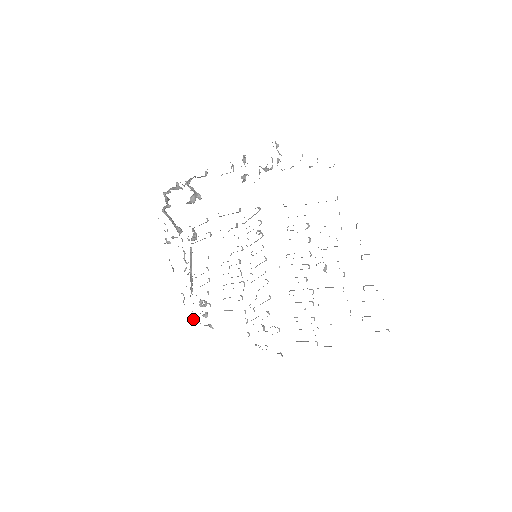
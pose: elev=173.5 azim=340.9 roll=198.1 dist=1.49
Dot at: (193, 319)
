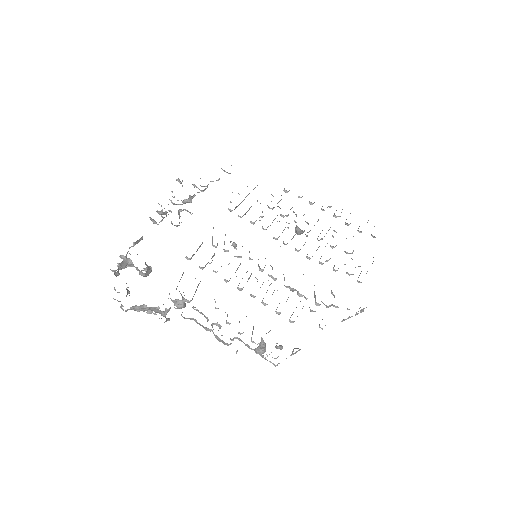
Dot at: occluded
